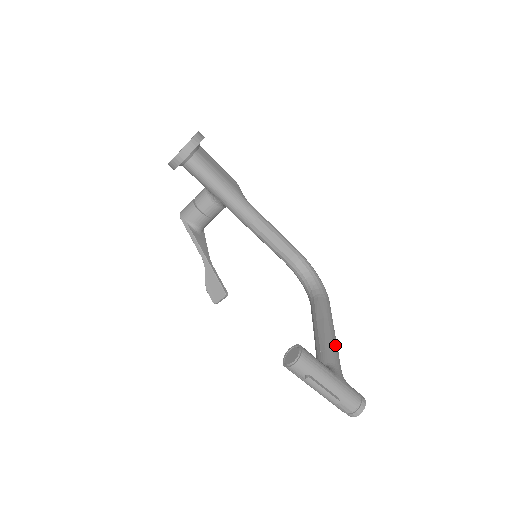
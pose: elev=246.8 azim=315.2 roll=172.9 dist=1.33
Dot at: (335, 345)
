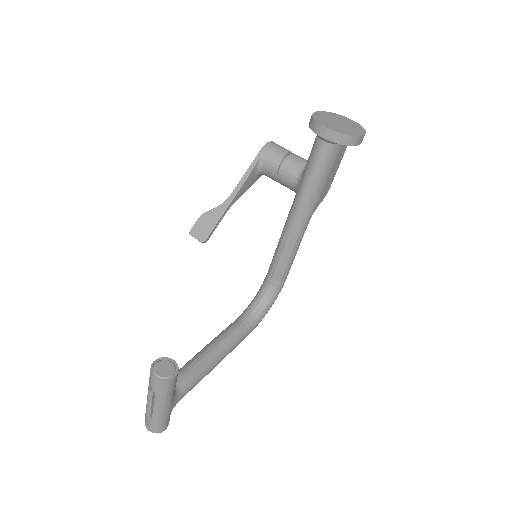
Dot at: (203, 377)
